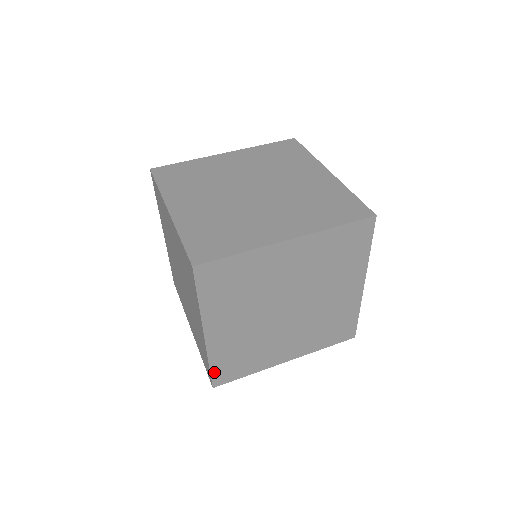
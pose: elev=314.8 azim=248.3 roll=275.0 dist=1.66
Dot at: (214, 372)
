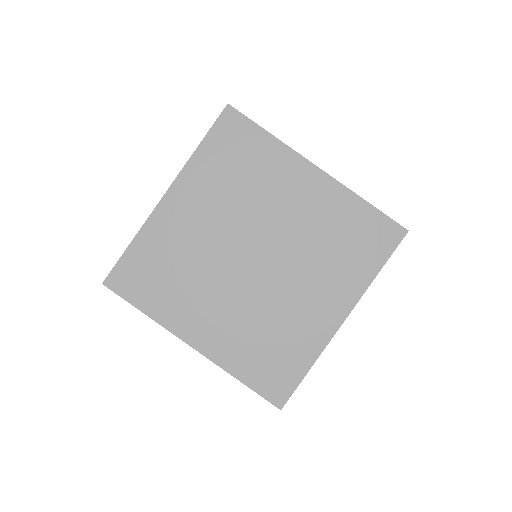
Dot at: occluded
